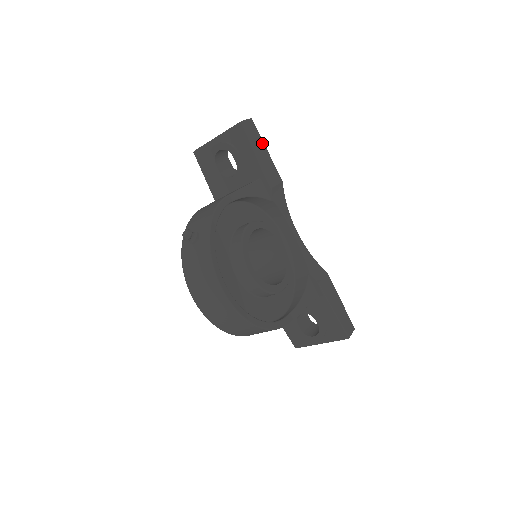
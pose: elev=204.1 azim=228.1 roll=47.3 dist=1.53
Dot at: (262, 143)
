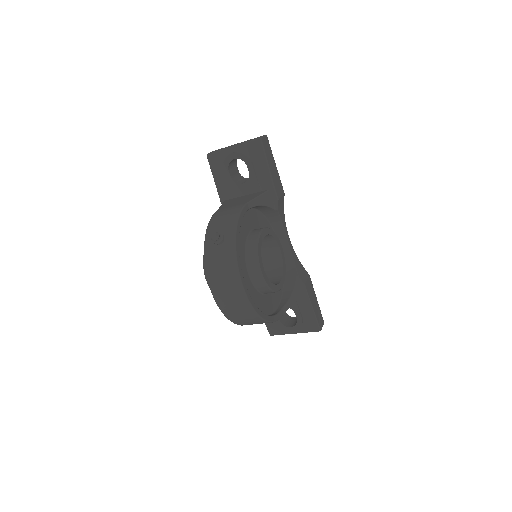
Dot at: (273, 158)
